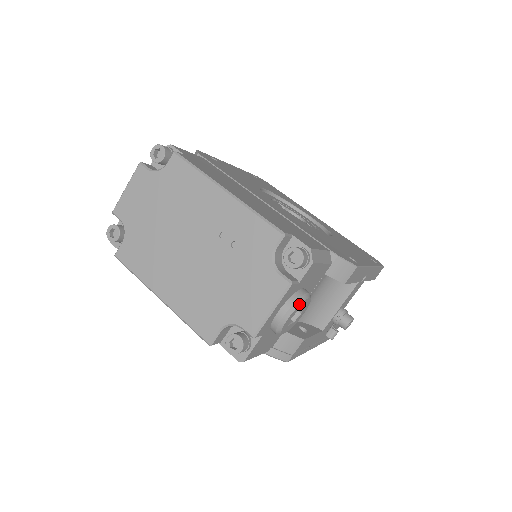
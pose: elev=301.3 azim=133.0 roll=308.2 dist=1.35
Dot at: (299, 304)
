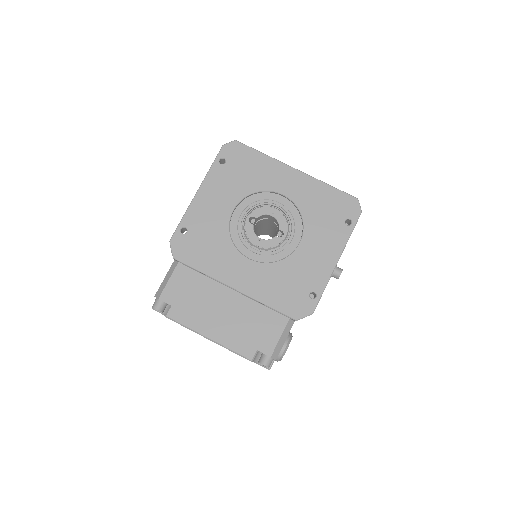
Dot at: occluded
